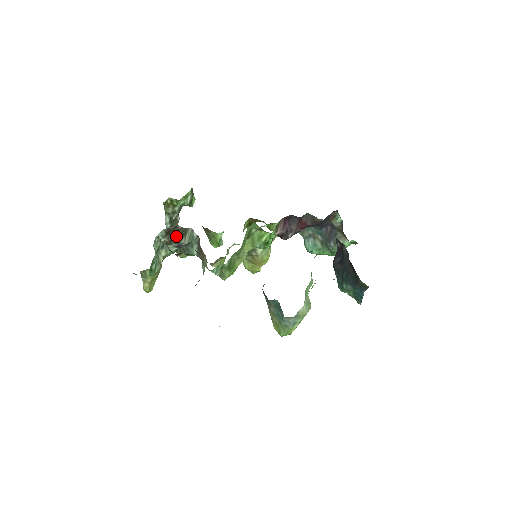
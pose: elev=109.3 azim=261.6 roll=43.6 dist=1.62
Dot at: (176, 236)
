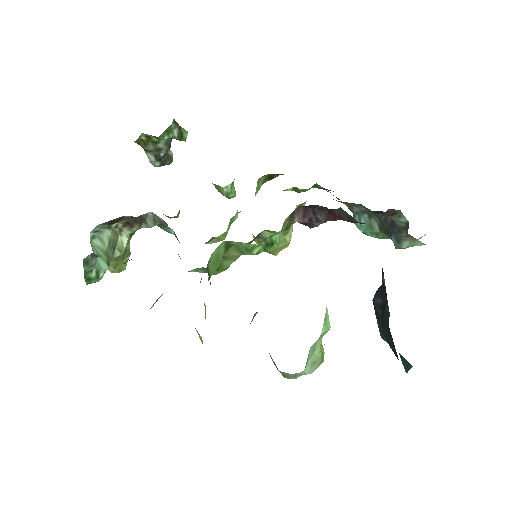
Dot at: (128, 224)
